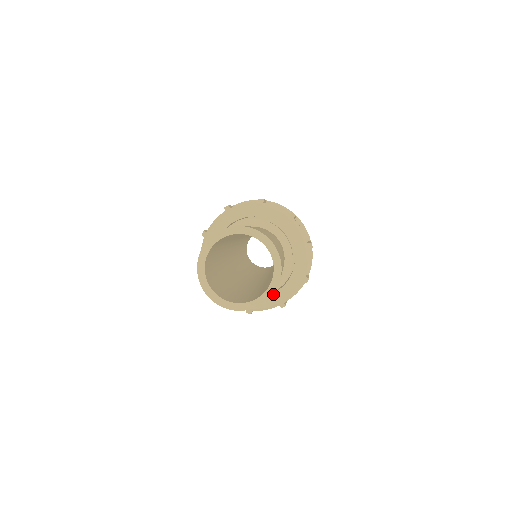
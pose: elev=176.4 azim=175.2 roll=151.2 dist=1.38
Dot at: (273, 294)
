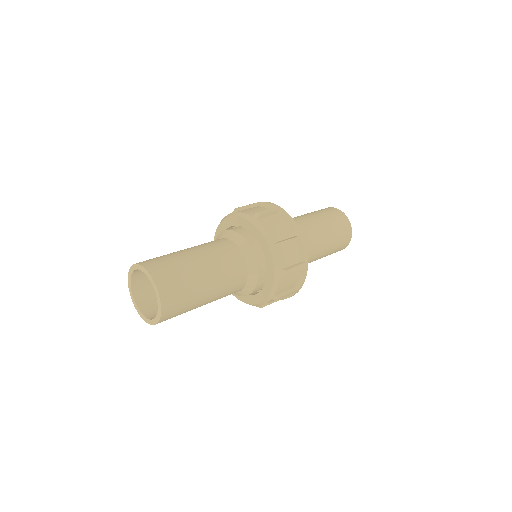
Dot at: (249, 296)
